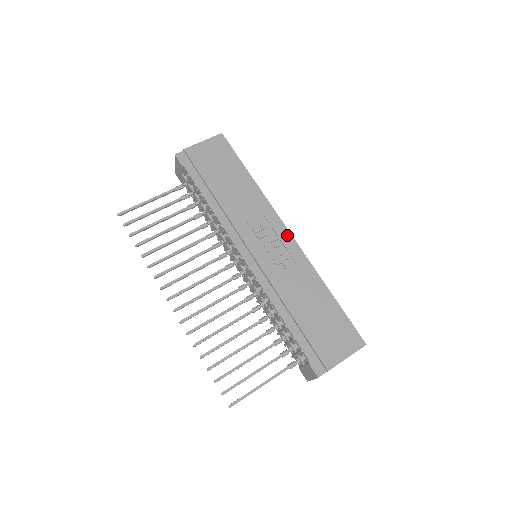
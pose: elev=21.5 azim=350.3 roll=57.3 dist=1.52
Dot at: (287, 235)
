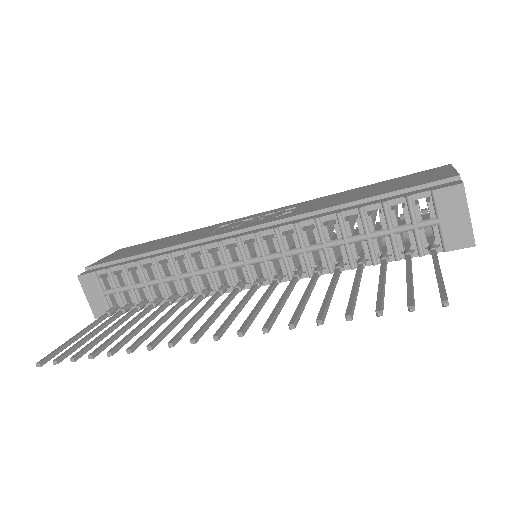
Dot at: (262, 213)
